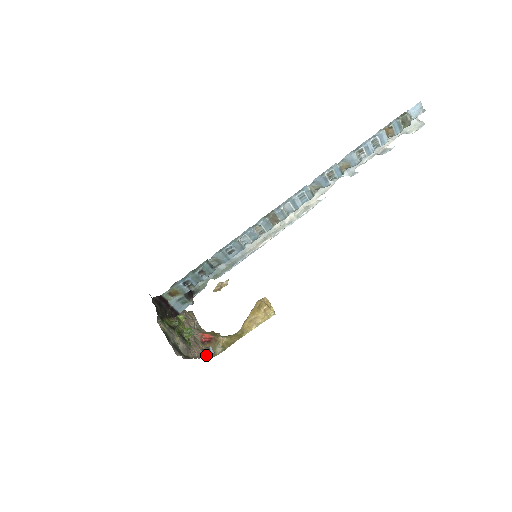
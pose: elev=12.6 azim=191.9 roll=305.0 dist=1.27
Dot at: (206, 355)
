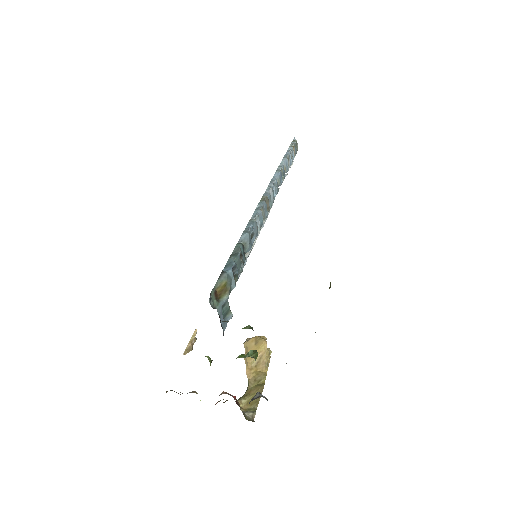
Dot at: (267, 400)
